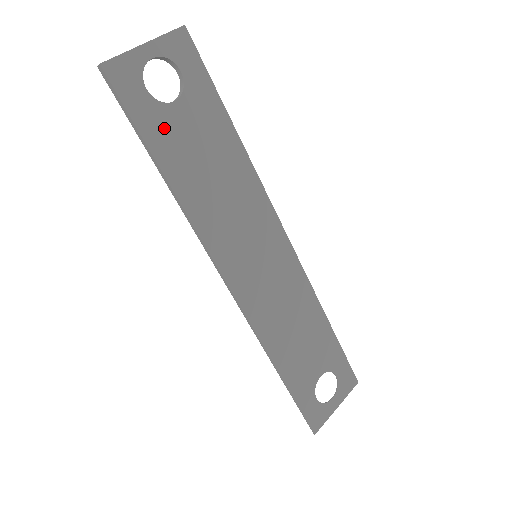
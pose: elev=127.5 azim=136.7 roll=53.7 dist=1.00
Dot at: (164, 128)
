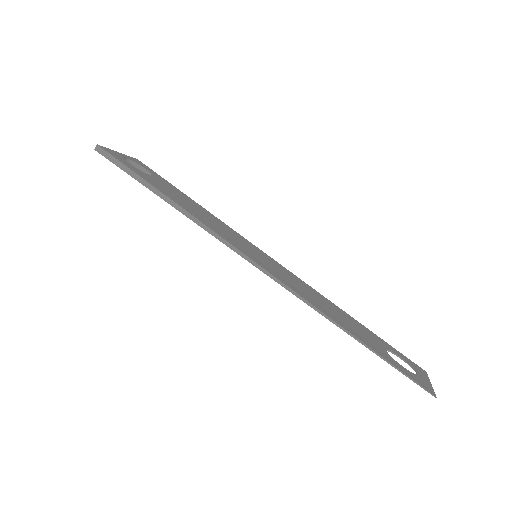
Dot at: (149, 179)
